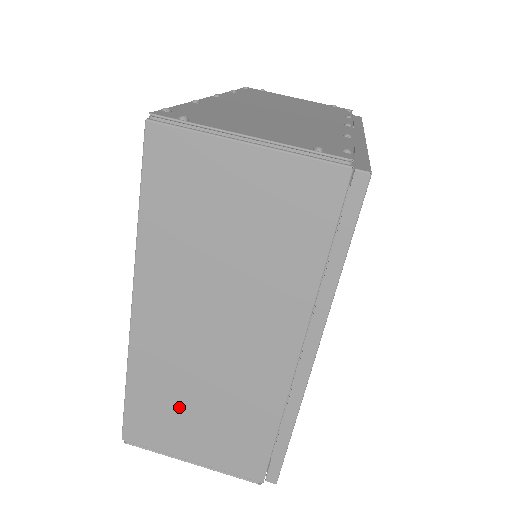
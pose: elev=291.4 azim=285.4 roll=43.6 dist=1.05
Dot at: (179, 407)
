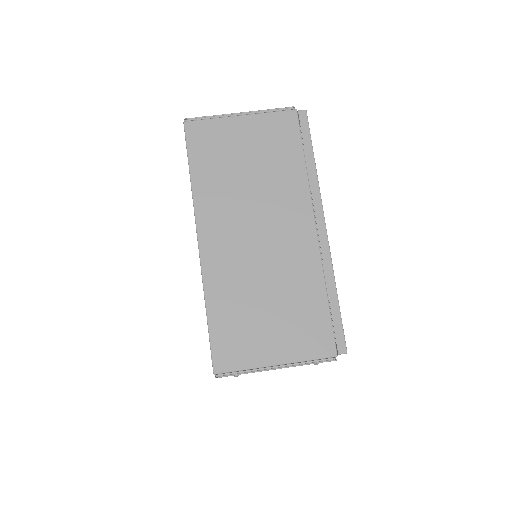
Dot at: (252, 312)
